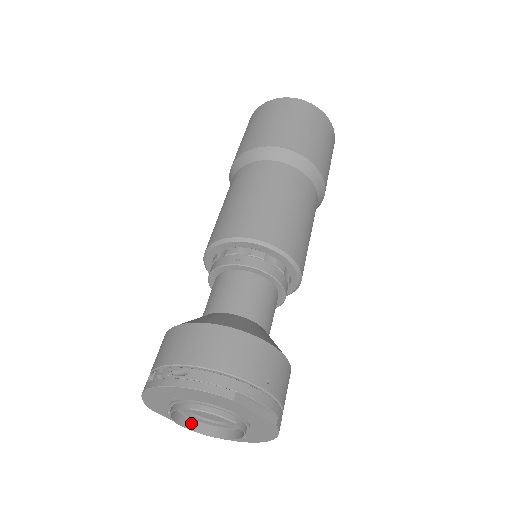
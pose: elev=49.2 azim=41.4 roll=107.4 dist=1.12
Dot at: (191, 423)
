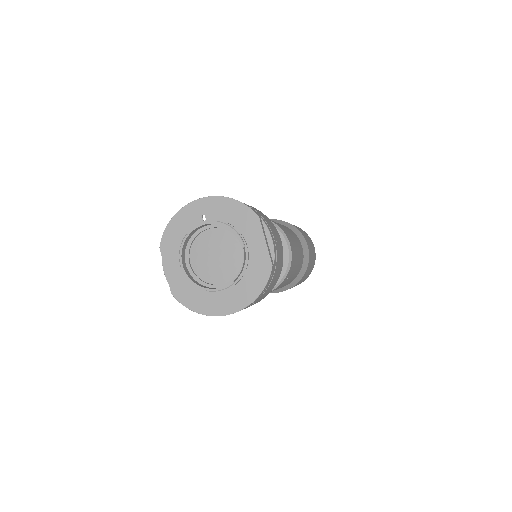
Dot at: (187, 270)
